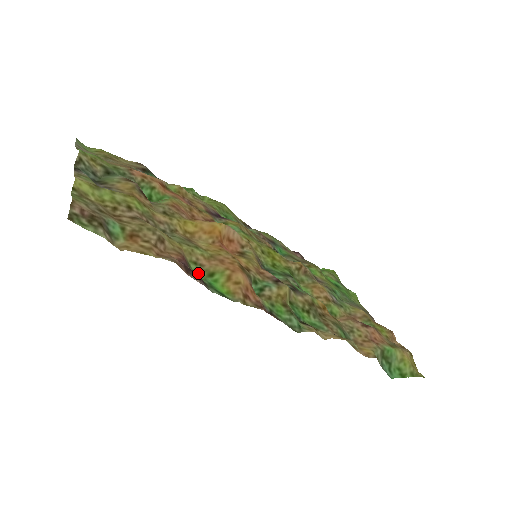
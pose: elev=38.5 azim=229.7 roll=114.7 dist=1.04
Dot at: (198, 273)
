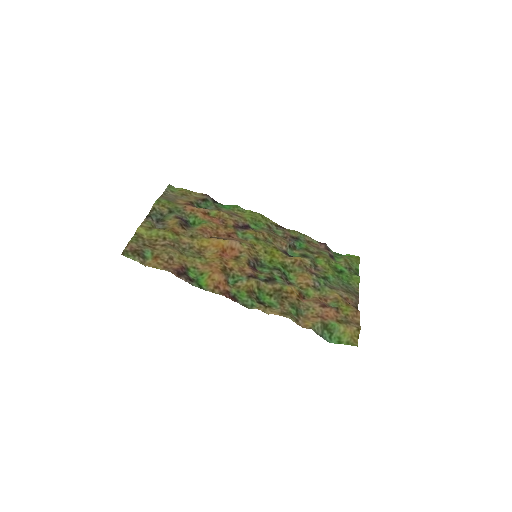
Dot at: (194, 273)
